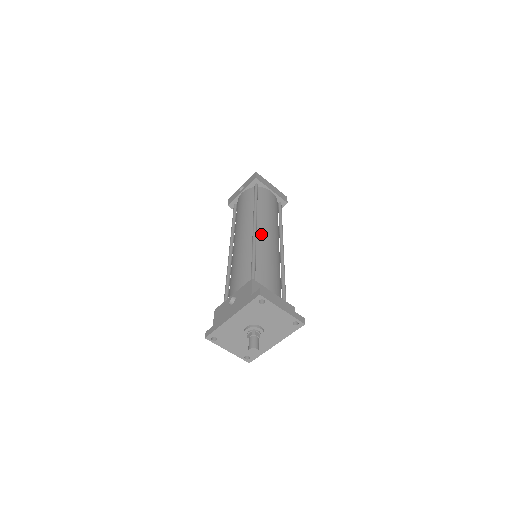
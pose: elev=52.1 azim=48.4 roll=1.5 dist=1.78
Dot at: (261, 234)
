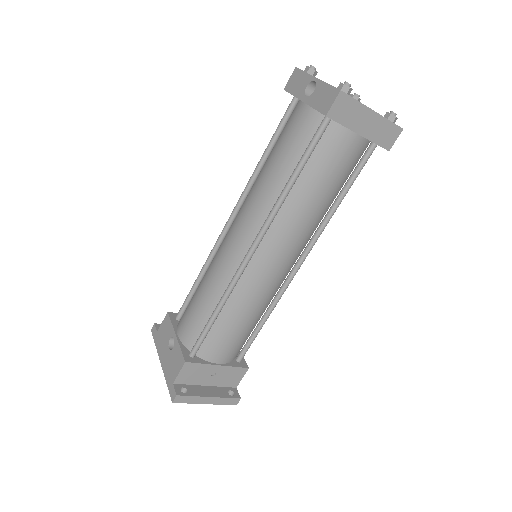
Dot at: (257, 263)
